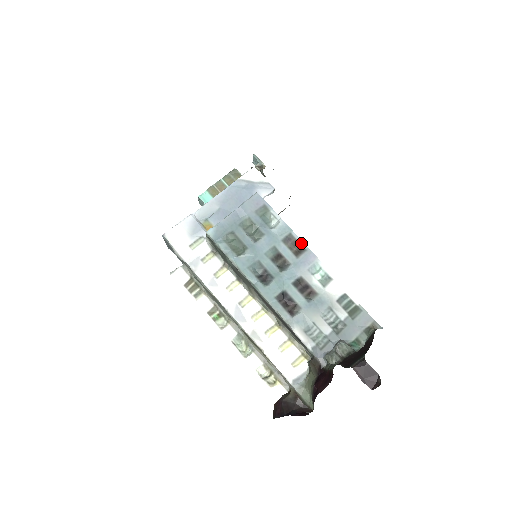
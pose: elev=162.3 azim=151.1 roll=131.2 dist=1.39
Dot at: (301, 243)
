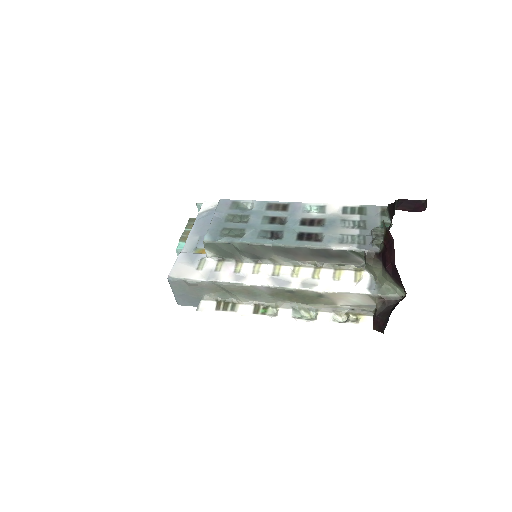
Dot at: (281, 203)
